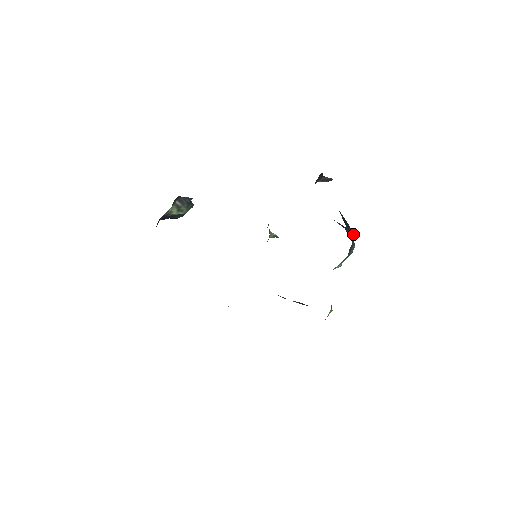
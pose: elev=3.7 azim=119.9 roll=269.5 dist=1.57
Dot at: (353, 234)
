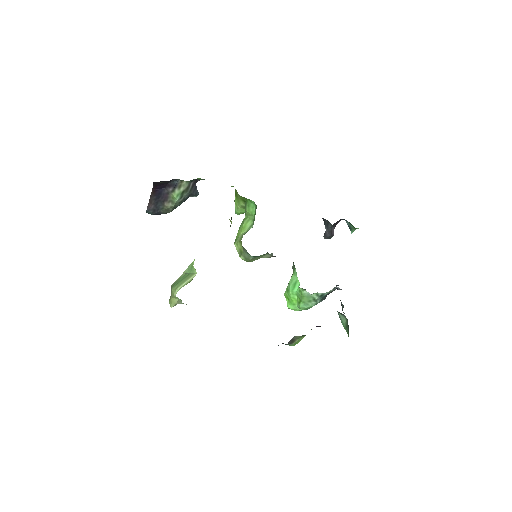
Dot at: occluded
